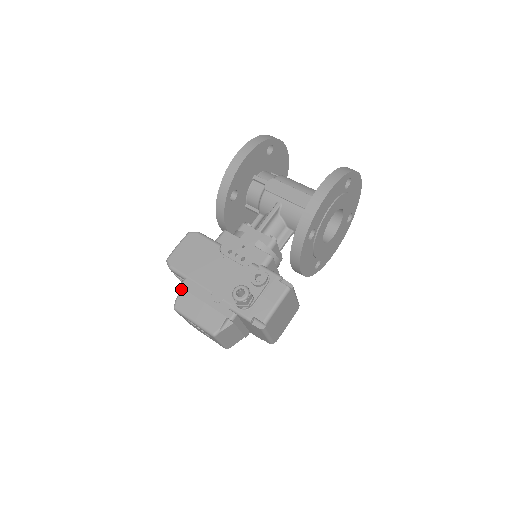
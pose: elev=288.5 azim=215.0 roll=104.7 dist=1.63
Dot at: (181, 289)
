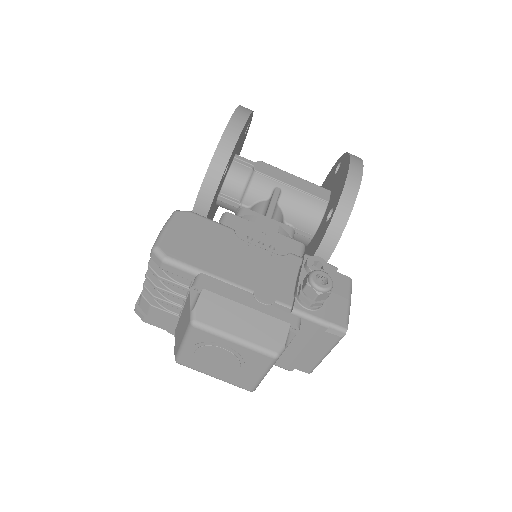
Dot at: (192, 292)
